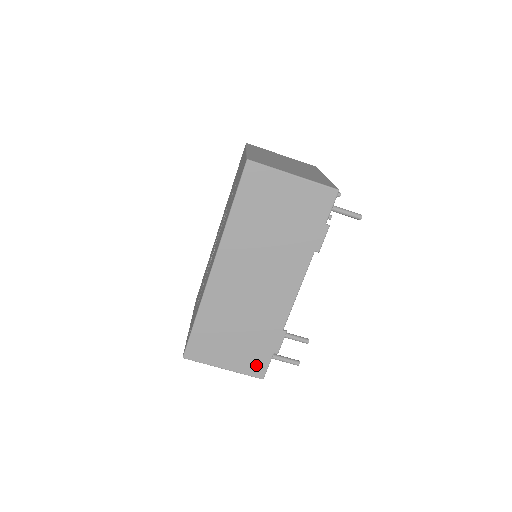
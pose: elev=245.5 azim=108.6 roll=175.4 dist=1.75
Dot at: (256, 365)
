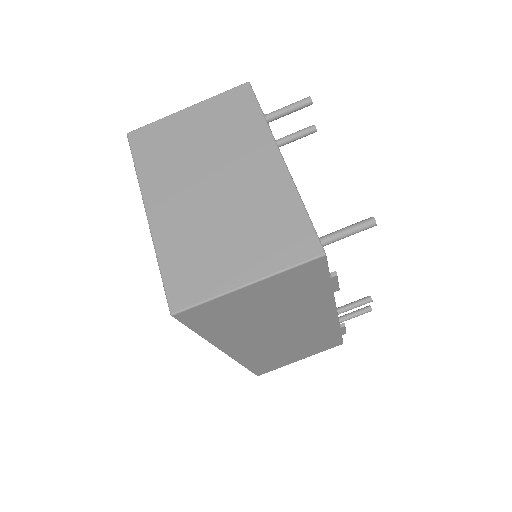
Dot at: (329, 345)
